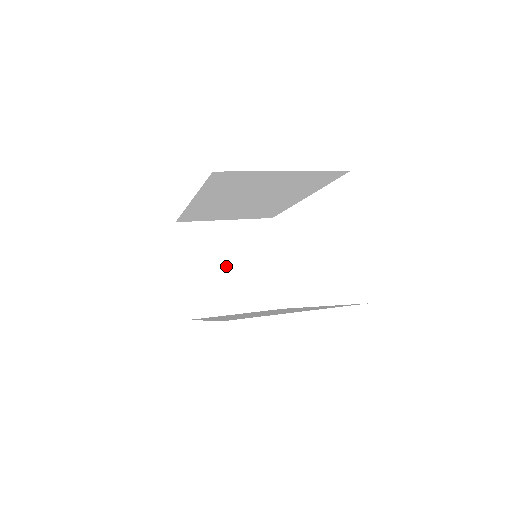
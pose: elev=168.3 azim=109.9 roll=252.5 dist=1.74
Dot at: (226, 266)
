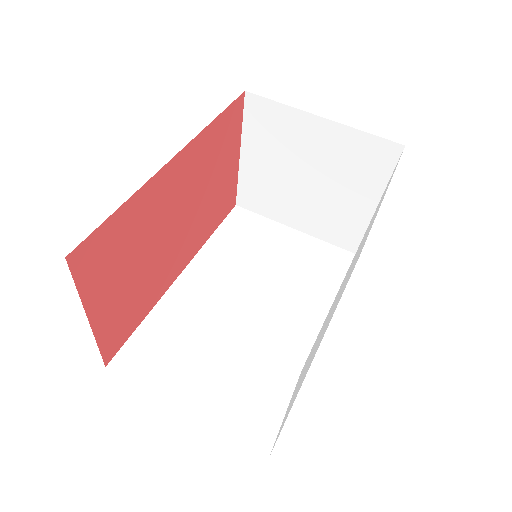
Dot at: (301, 176)
